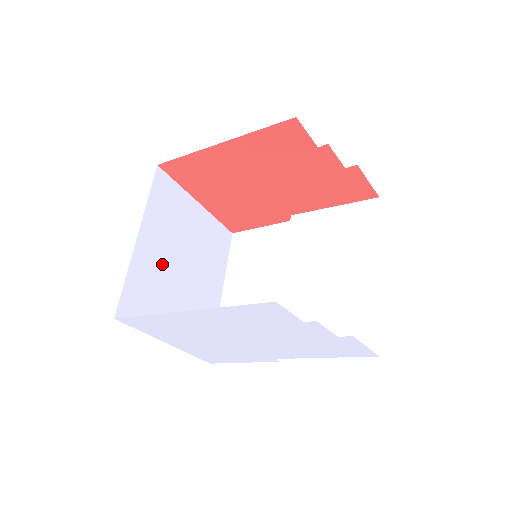
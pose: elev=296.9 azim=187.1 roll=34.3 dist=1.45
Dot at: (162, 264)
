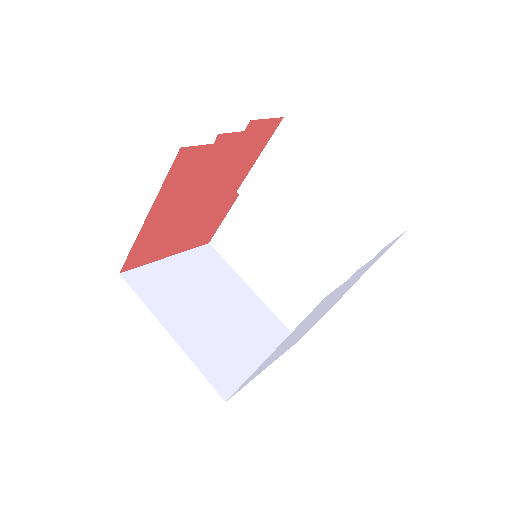
Dot at: (203, 329)
